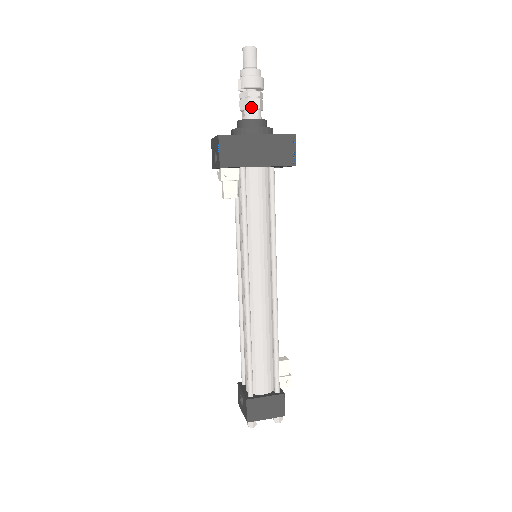
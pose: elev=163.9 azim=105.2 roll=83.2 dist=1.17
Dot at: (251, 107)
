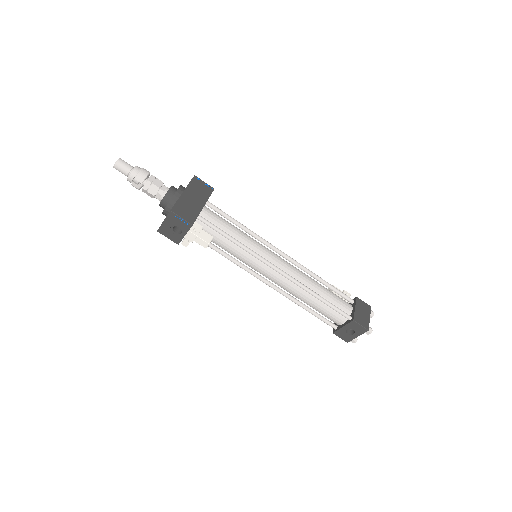
Dot at: (159, 186)
